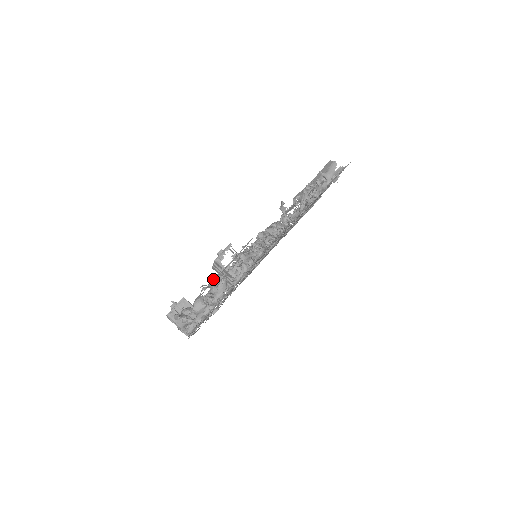
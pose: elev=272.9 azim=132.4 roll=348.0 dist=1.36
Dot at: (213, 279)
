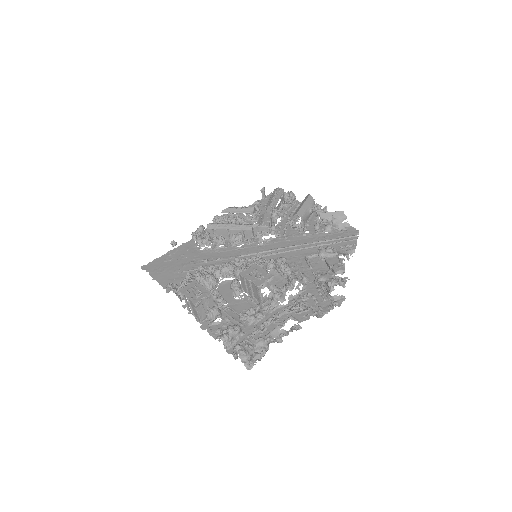
Dot at: (274, 329)
